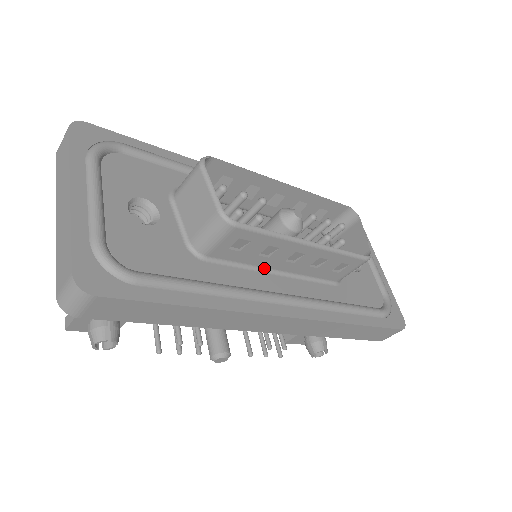
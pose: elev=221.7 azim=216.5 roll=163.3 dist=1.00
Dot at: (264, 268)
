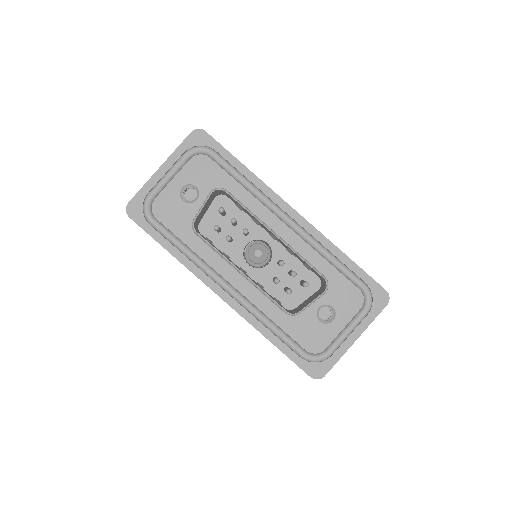
Dot at: occluded
